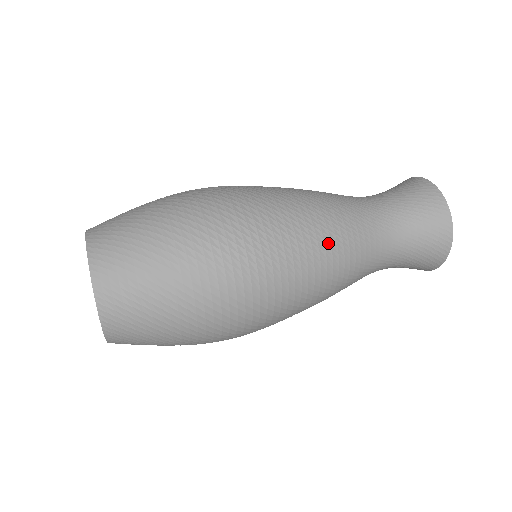
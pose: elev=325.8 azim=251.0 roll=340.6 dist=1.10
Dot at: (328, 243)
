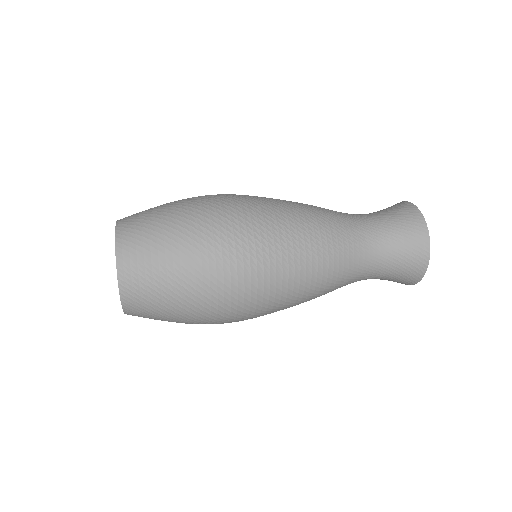
Dot at: (314, 244)
